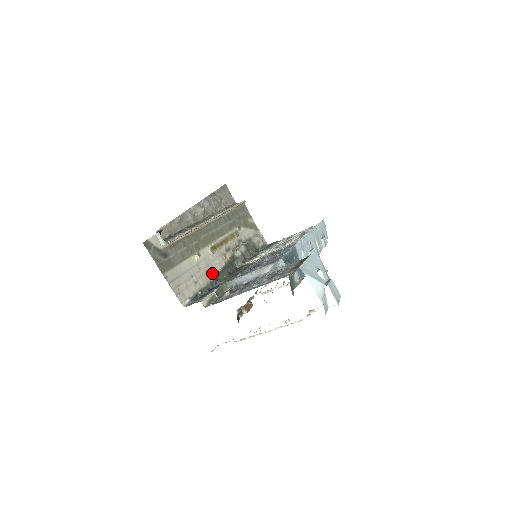
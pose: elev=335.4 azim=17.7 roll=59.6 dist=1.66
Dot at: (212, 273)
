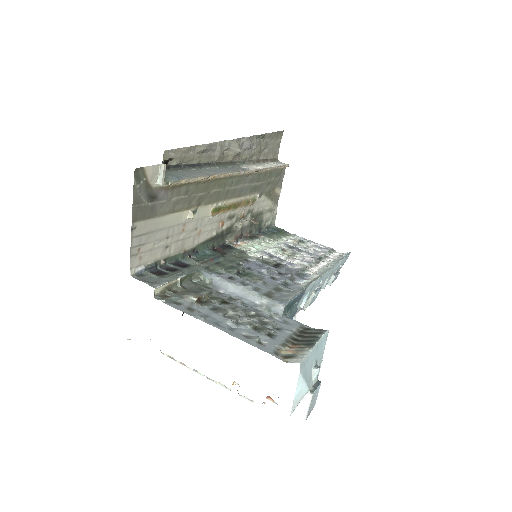
Dot at: (194, 240)
